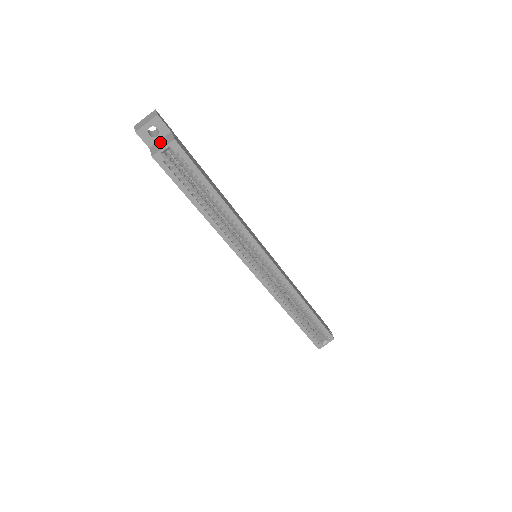
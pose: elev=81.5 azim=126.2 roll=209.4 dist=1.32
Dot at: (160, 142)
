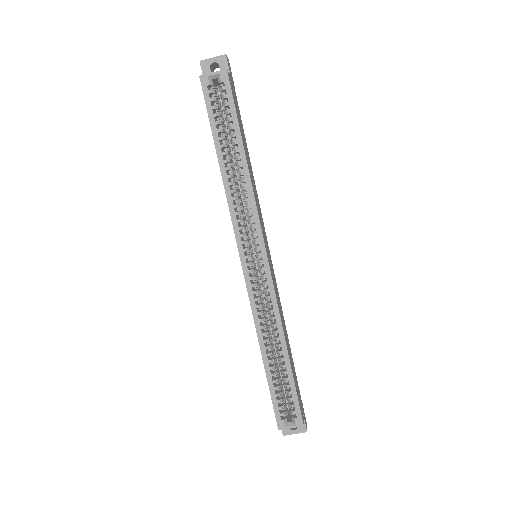
Dot at: occluded
